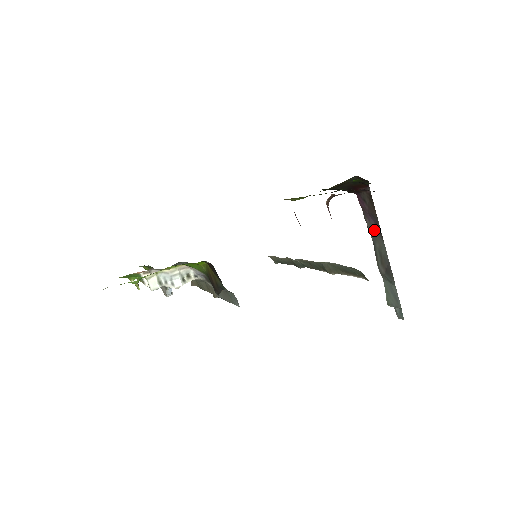
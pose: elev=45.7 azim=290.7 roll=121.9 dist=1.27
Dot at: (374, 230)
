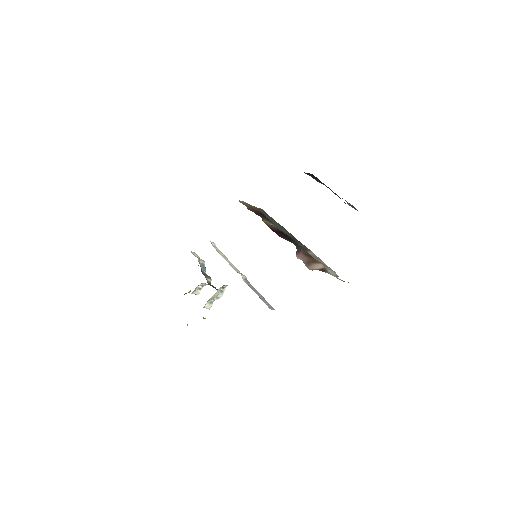
Dot at: (325, 185)
